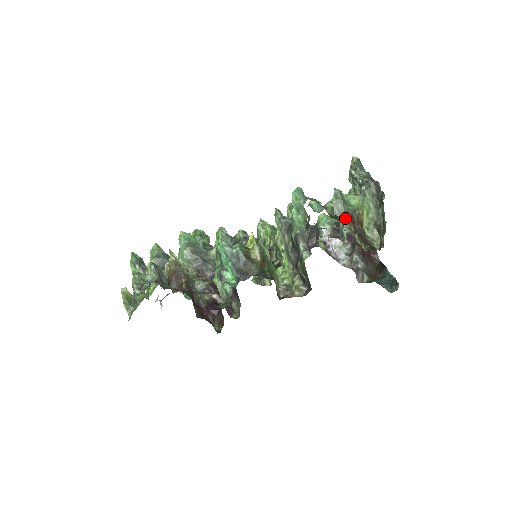
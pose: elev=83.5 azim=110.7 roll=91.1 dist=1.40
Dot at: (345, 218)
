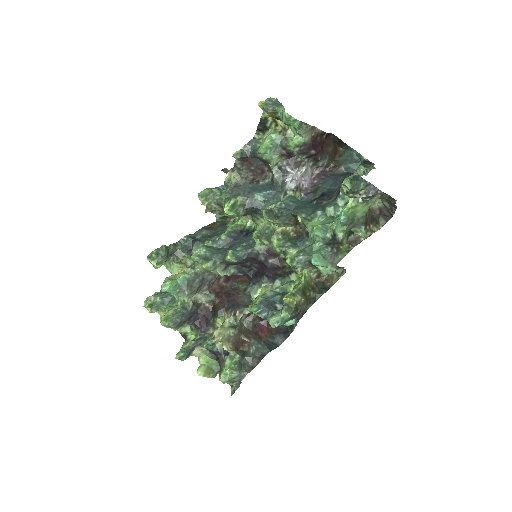
Dot at: (360, 229)
